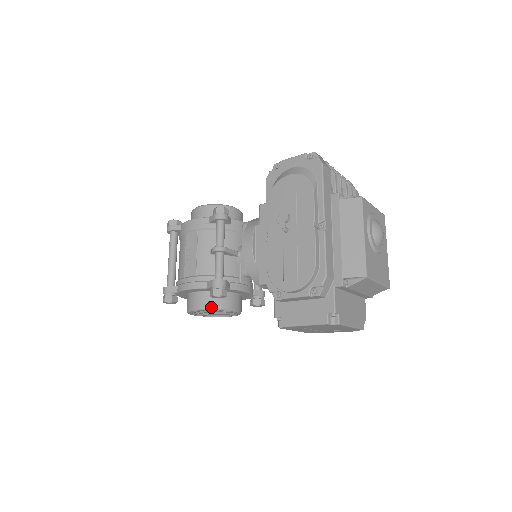
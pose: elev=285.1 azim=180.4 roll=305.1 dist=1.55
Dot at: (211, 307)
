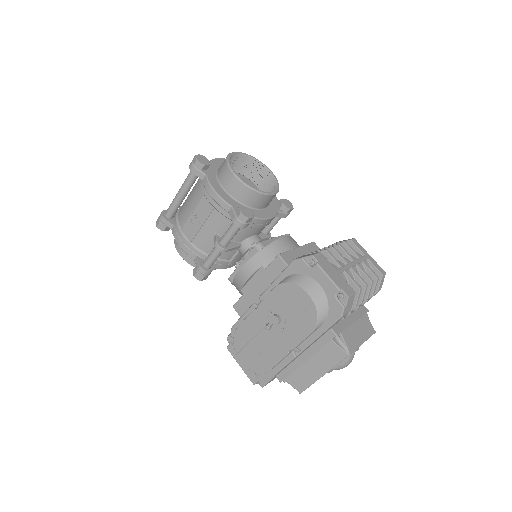
Dot at: (193, 265)
